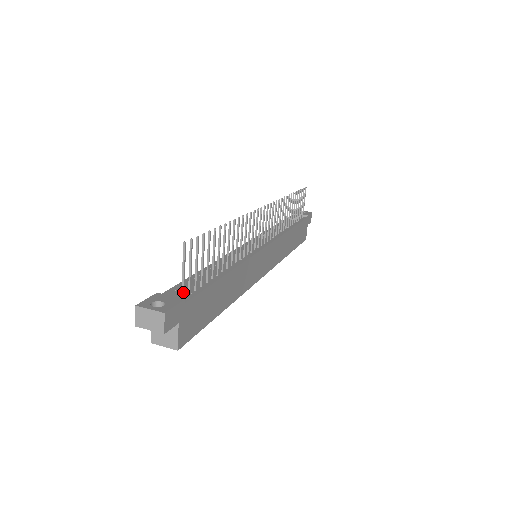
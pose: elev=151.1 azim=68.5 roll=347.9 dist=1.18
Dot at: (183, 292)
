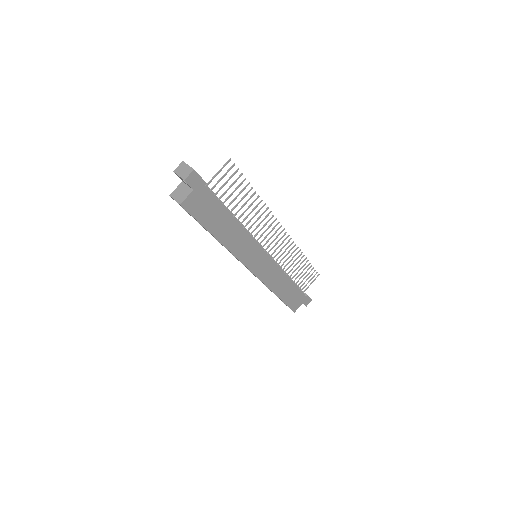
Dot at: (208, 183)
